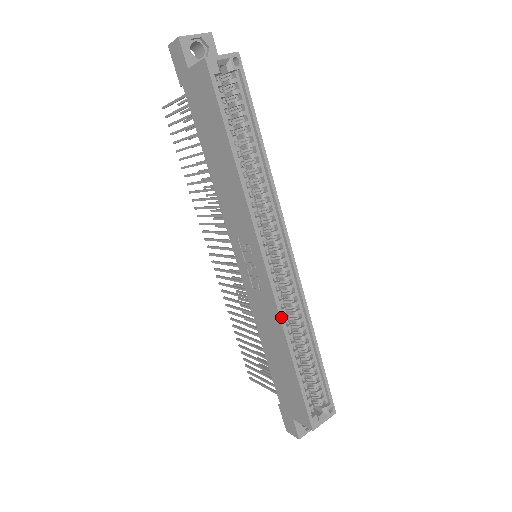
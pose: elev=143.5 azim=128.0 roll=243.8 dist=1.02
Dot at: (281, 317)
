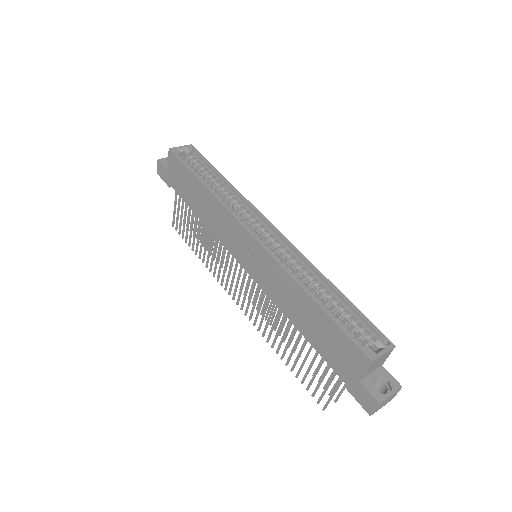
Dot at: (282, 266)
